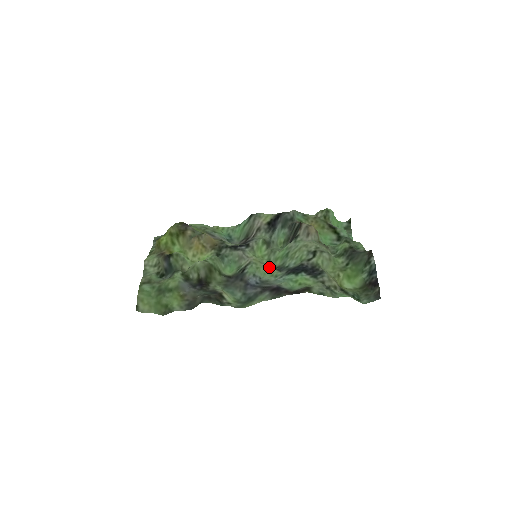
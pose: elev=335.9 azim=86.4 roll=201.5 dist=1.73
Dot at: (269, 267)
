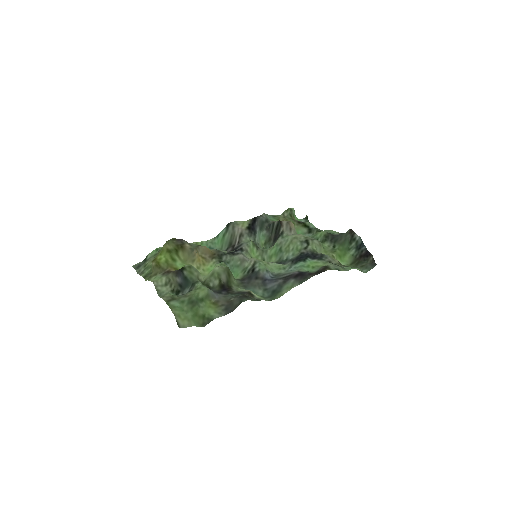
Dot at: (272, 263)
